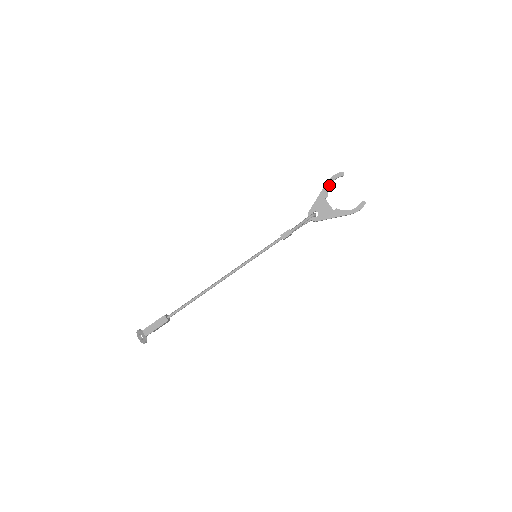
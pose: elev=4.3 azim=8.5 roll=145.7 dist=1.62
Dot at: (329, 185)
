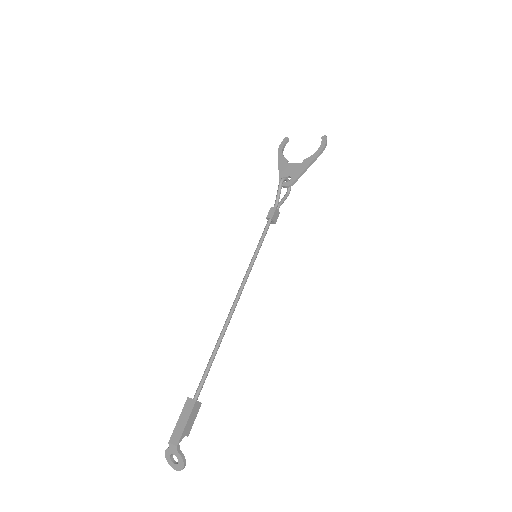
Dot at: (281, 153)
